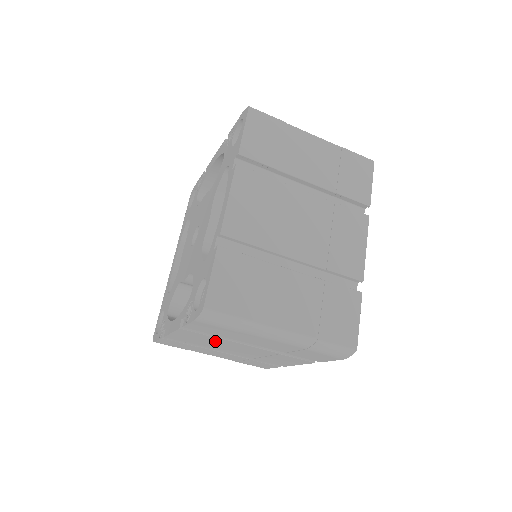
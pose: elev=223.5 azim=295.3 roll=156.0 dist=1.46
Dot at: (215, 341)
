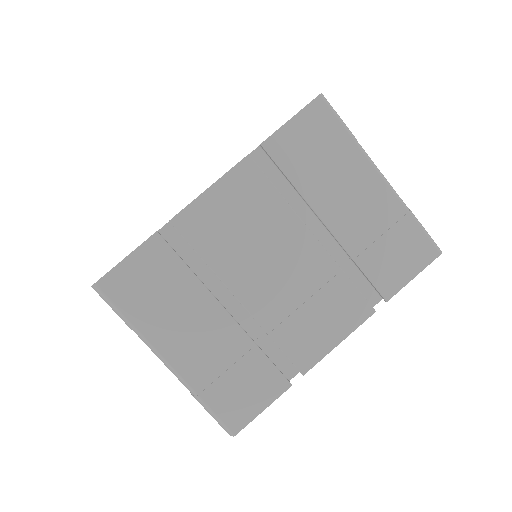
Dot at: occluded
